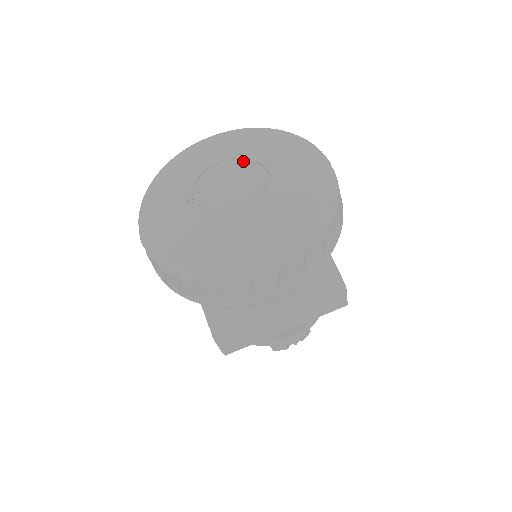
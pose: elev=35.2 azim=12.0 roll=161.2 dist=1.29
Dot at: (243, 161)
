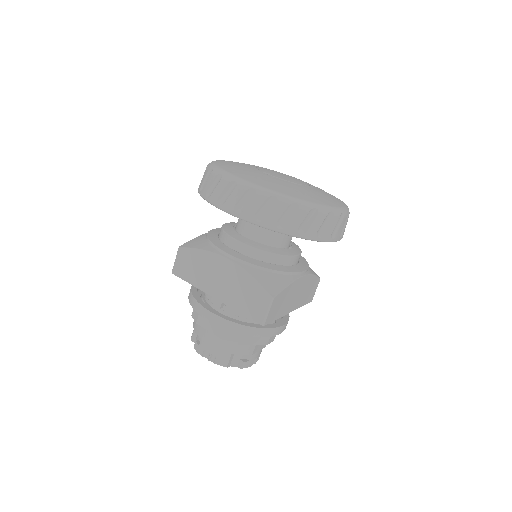
Dot at: occluded
